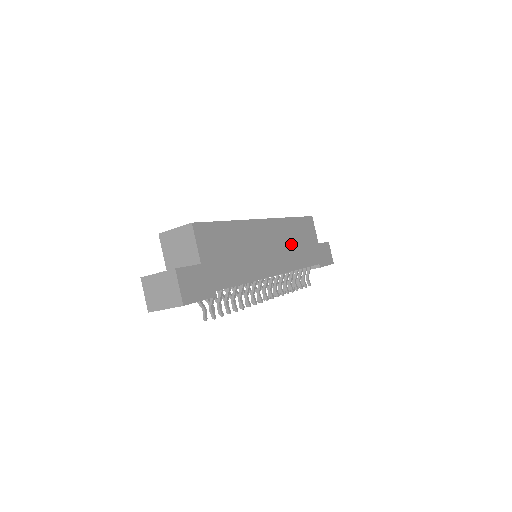
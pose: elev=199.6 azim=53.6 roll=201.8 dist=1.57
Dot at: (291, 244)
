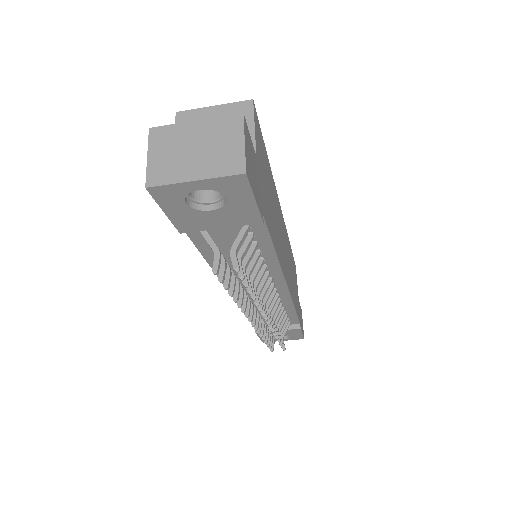
Dot at: (290, 269)
